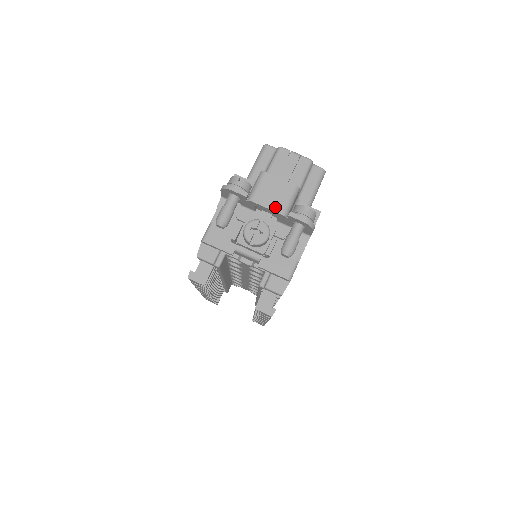
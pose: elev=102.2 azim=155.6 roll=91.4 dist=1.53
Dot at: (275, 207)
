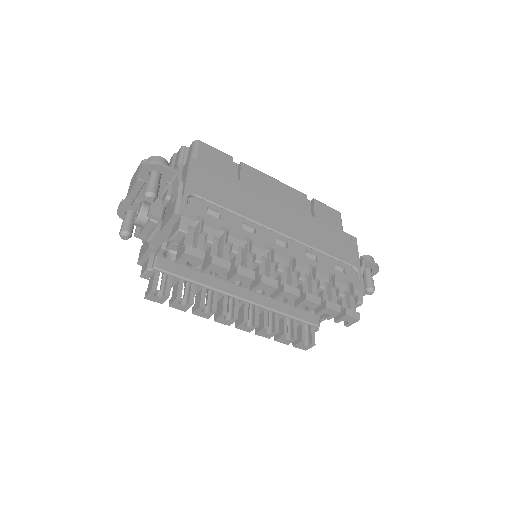
Dot at: (133, 185)
